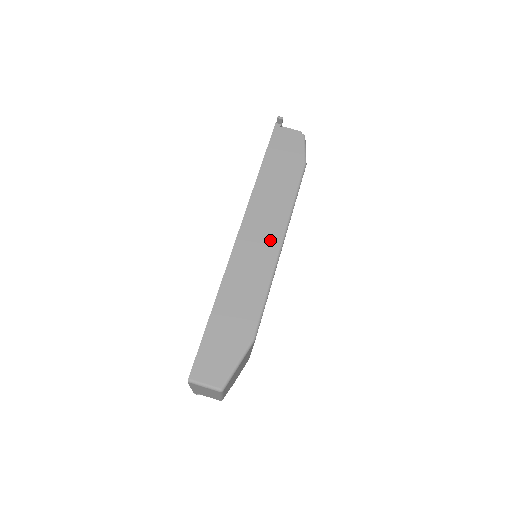
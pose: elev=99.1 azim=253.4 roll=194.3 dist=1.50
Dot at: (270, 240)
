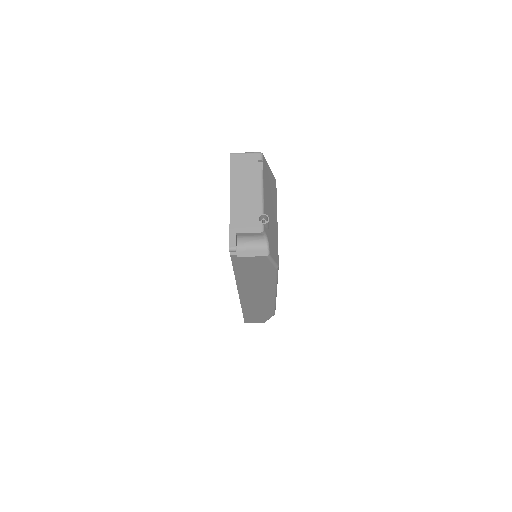
Dot at: (265, 296)
